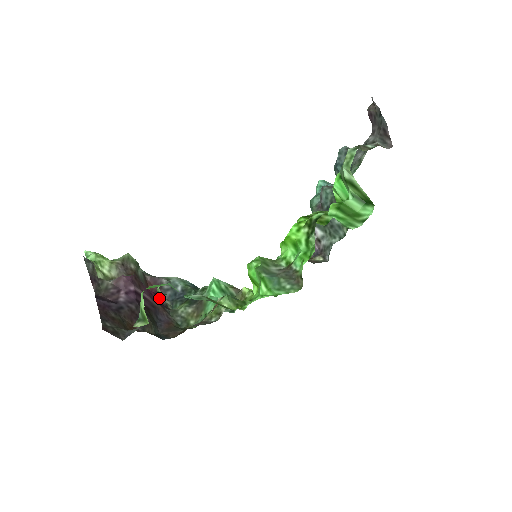
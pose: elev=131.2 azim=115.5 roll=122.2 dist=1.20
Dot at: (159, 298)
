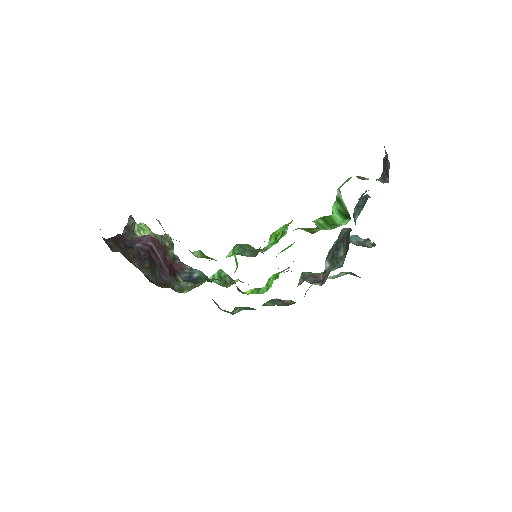
Dot at: (173, 270)
